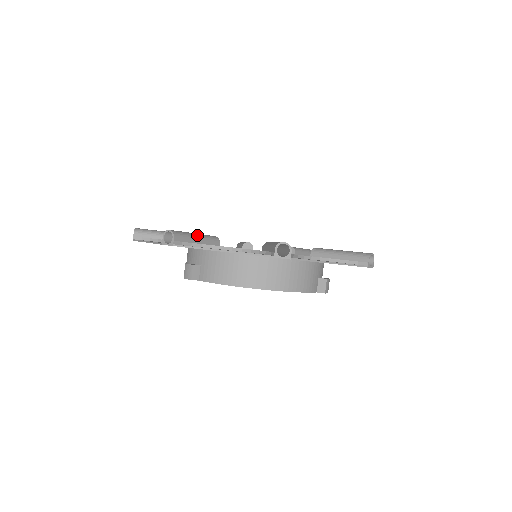
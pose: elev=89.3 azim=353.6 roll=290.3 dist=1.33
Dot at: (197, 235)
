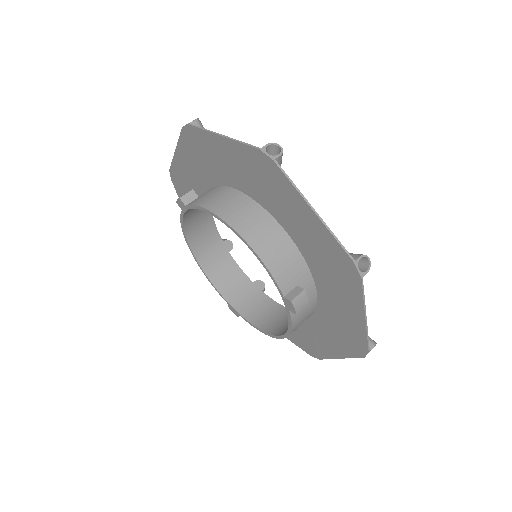
Dot at: occluded
